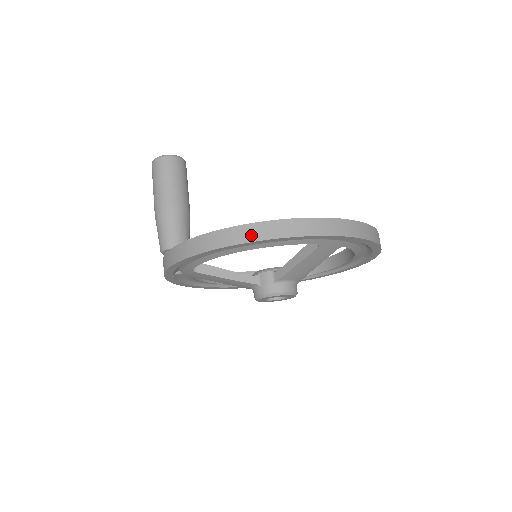
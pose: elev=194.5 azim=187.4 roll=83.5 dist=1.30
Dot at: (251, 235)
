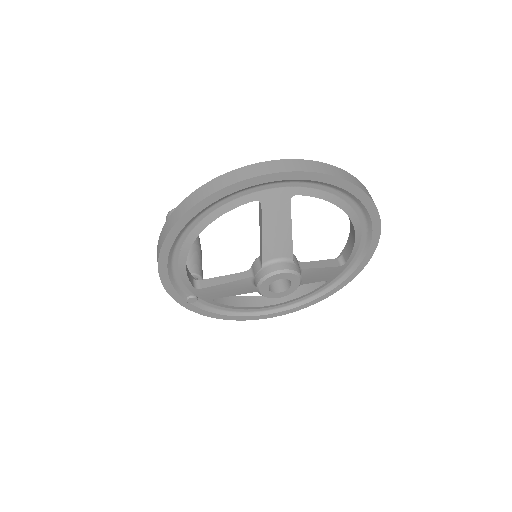
Dot at: (178, 214)
